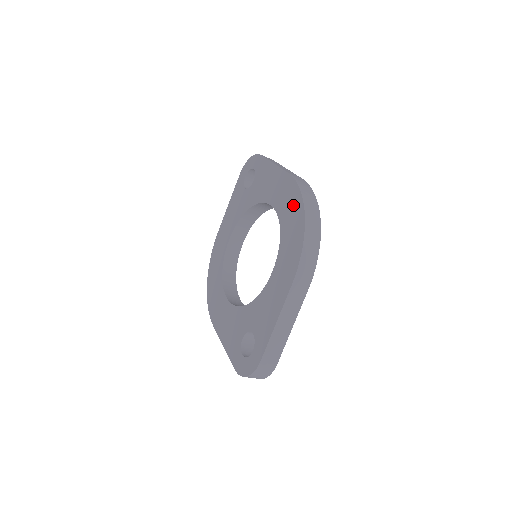
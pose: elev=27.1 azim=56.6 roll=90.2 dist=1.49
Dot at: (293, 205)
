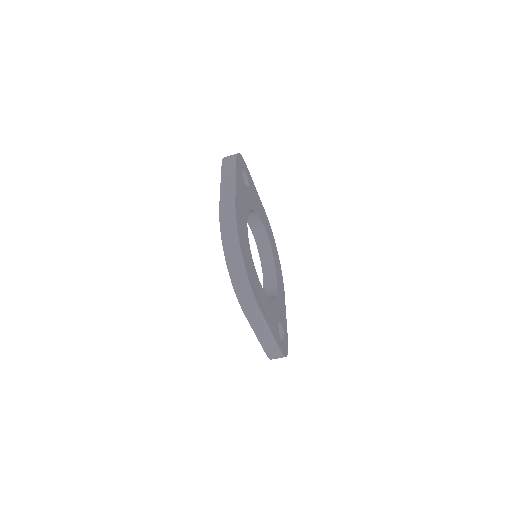
Dot at: occluded
